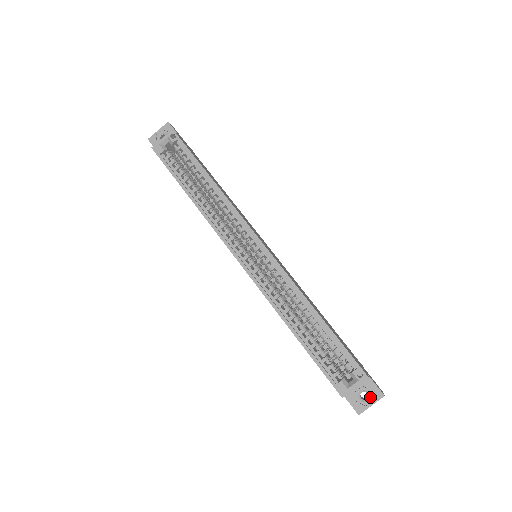
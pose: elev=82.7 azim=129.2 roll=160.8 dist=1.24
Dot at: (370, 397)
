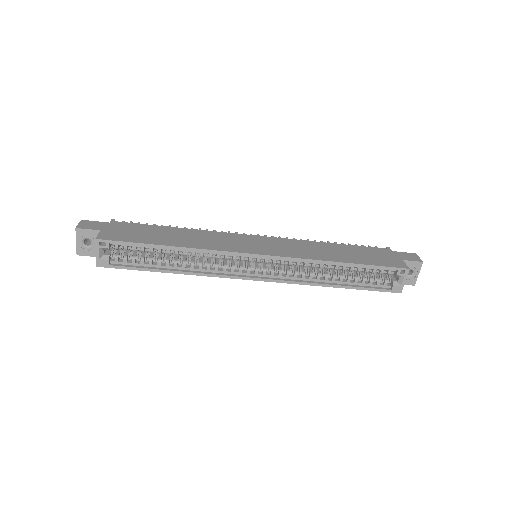
Dot at: (414, 271)
